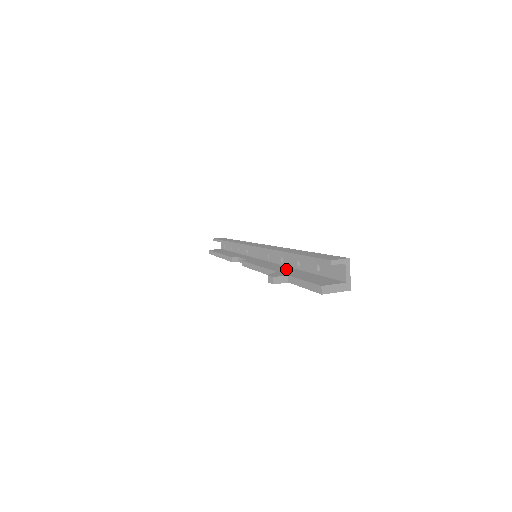
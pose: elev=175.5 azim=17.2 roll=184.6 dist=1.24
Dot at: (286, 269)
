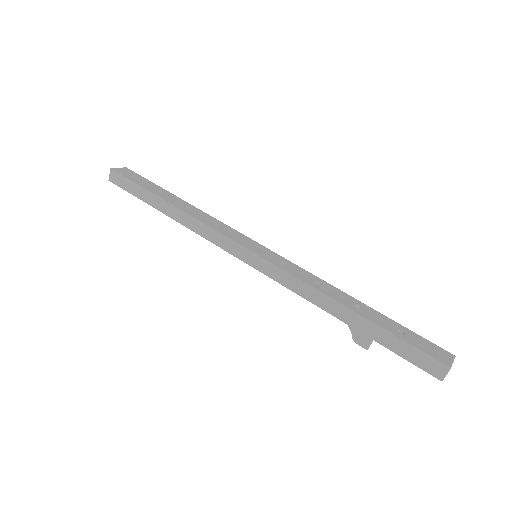
Dot at: occluded
